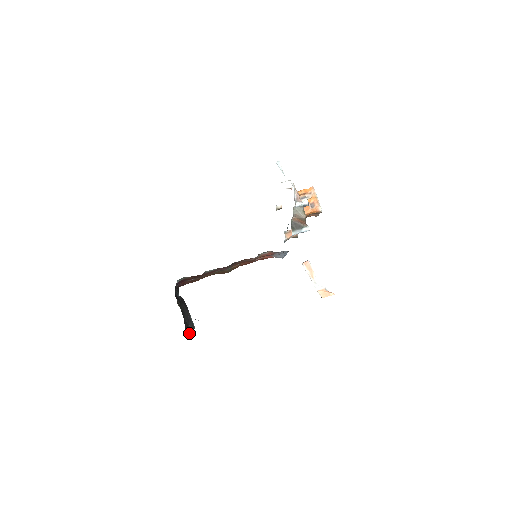
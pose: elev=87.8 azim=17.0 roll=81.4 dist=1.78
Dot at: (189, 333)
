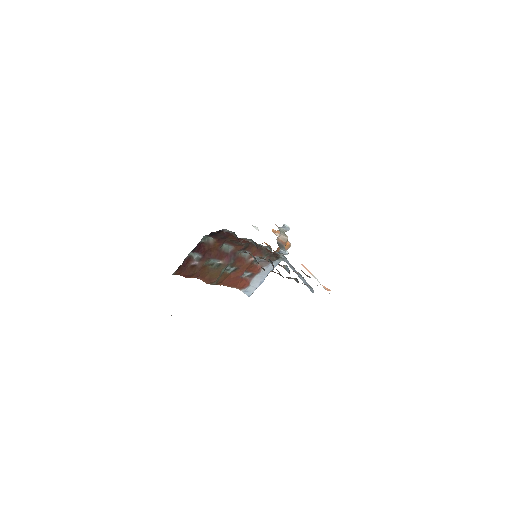
Dot at: occluded
